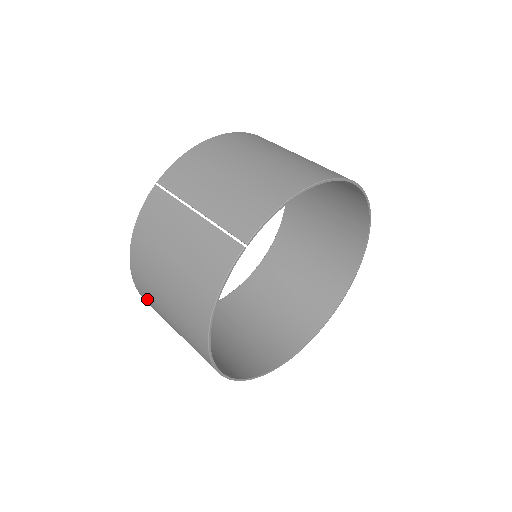
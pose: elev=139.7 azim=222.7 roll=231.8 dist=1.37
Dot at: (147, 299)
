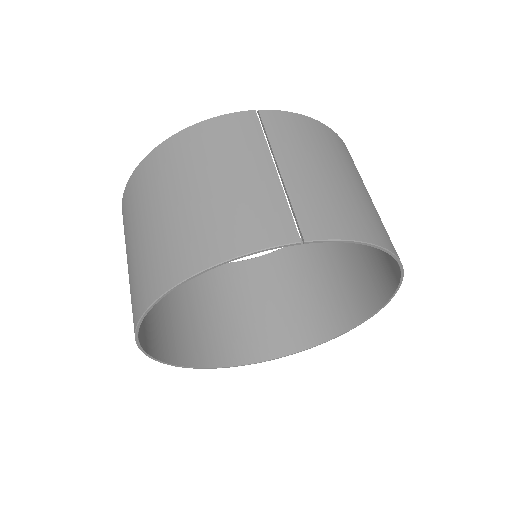
Dot at: (134, 193)
